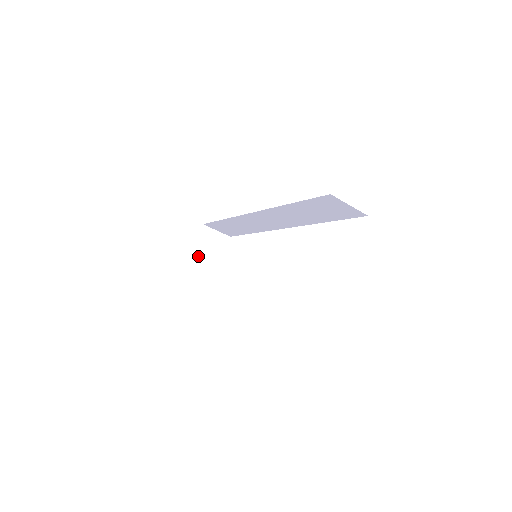
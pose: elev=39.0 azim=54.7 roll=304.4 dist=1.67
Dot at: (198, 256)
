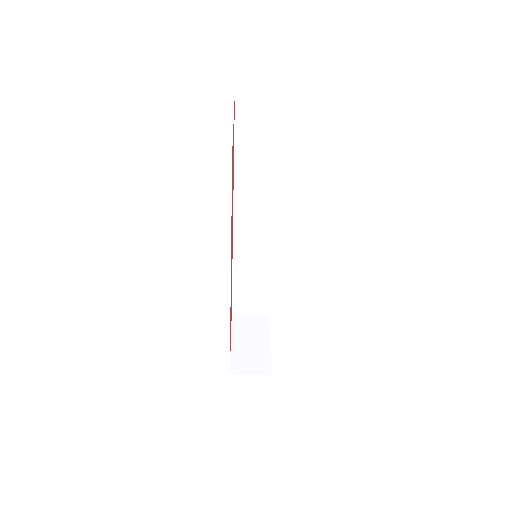
Dot at: (238, 344)
